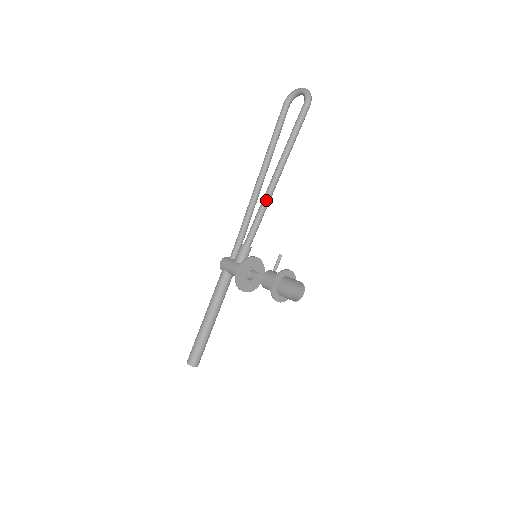
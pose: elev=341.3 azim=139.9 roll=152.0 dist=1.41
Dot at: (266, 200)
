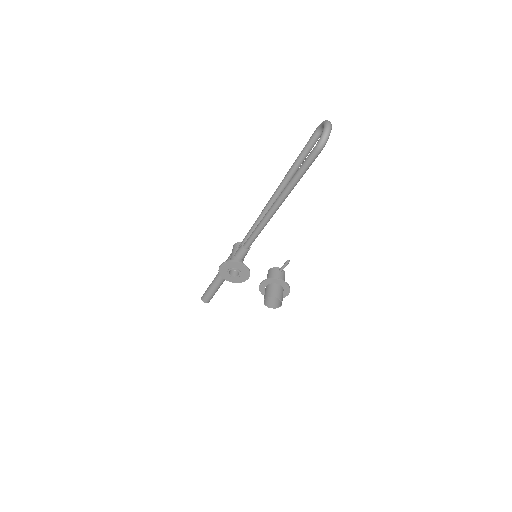
Dot at: (263, 220)
